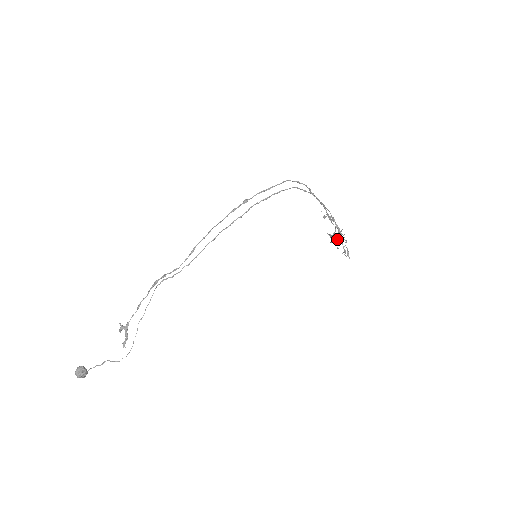
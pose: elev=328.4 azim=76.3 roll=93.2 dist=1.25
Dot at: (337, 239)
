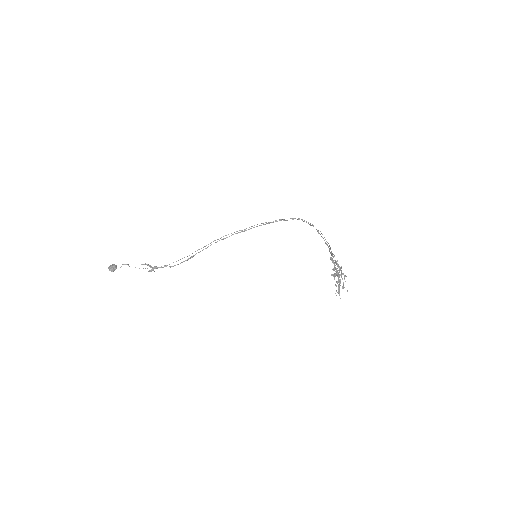
Dot at: occluded
